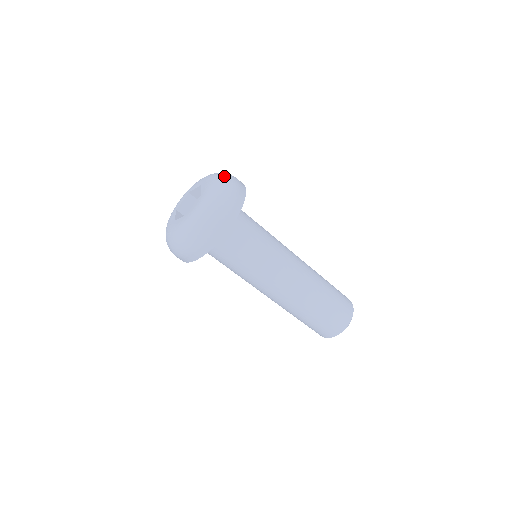
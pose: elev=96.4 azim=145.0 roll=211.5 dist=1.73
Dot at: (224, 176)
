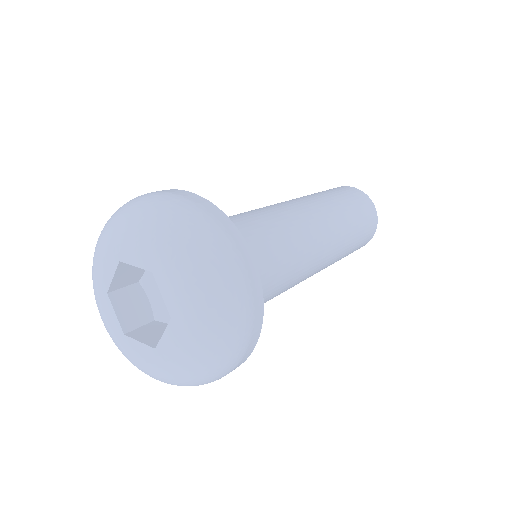
Dot at: (206, 263)
